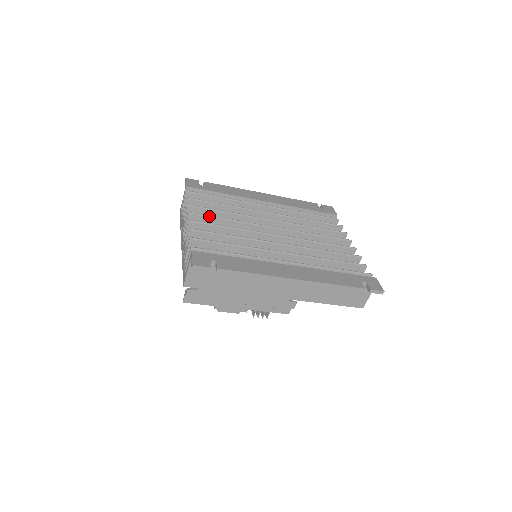
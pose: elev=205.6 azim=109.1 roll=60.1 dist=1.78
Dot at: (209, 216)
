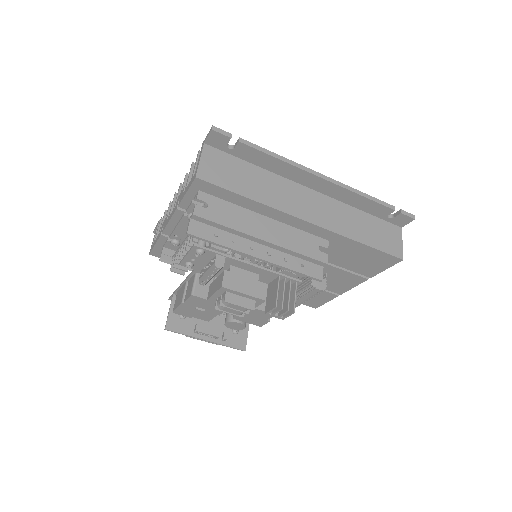
Dot at: occluded
